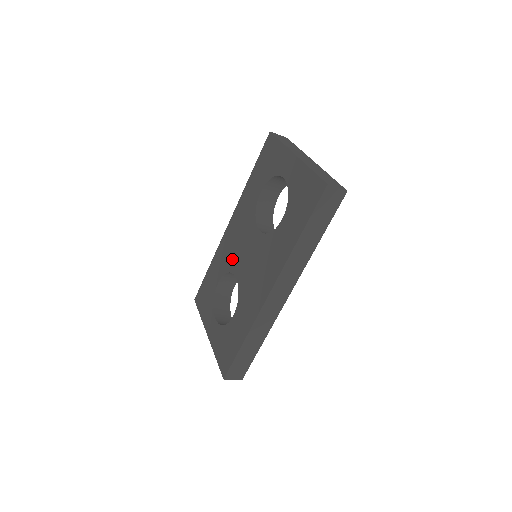
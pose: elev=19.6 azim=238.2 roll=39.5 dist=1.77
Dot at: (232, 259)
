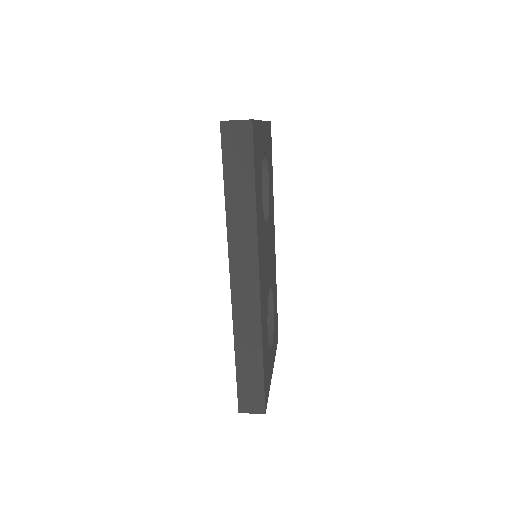
Dot at: occluded
